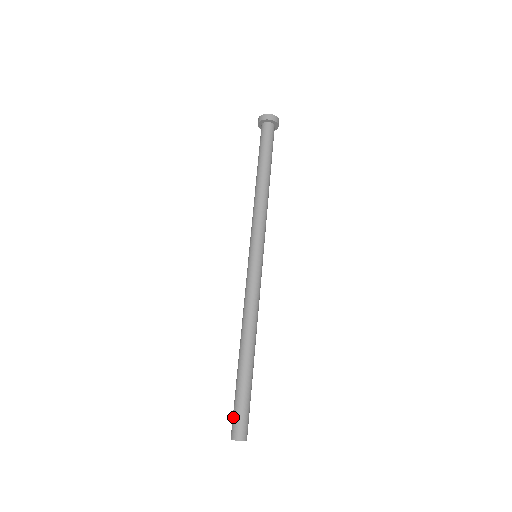
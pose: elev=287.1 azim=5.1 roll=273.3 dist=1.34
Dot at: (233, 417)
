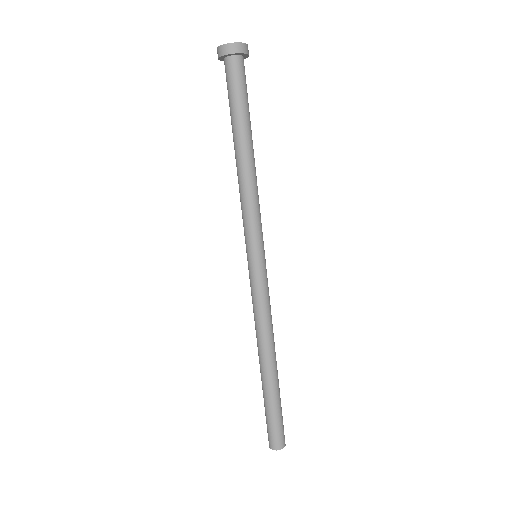
Dot at: occluded
